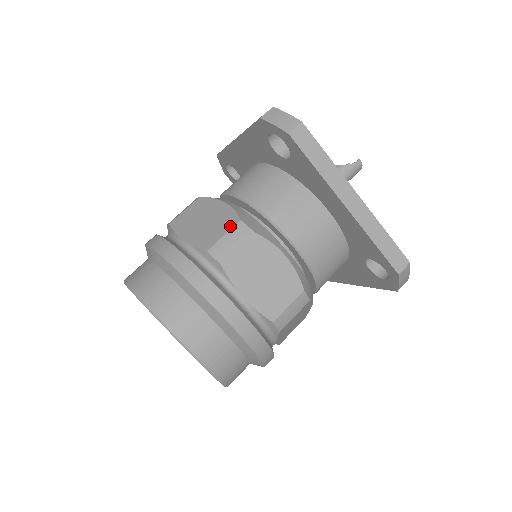
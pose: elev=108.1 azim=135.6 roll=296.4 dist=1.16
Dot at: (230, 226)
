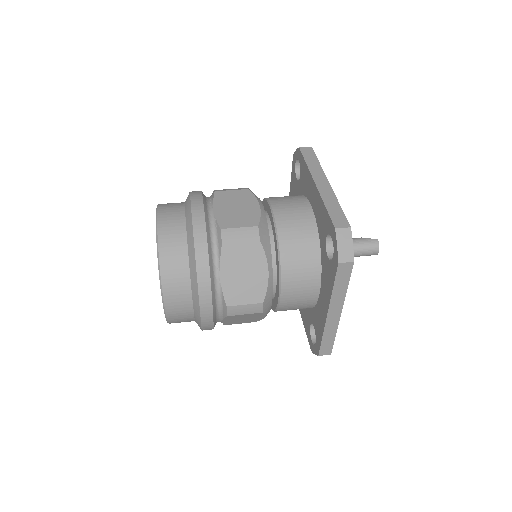
Dot at: occluded
